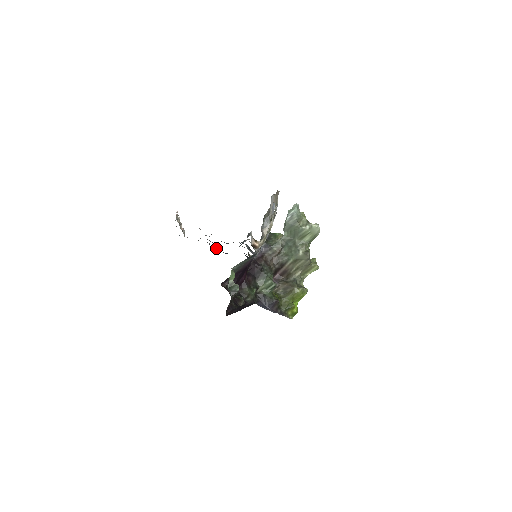
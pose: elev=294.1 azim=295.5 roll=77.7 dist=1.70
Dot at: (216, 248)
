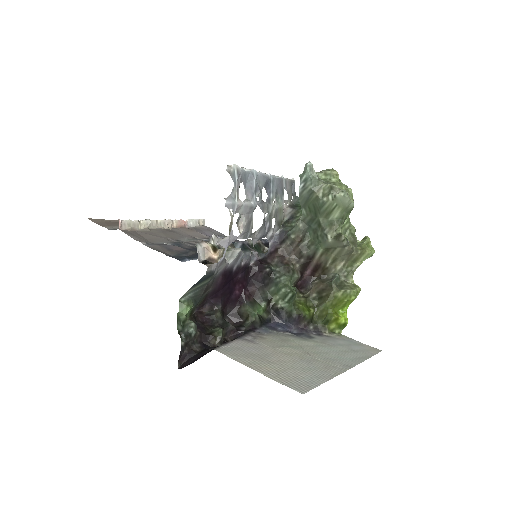
Dot at: occluded
